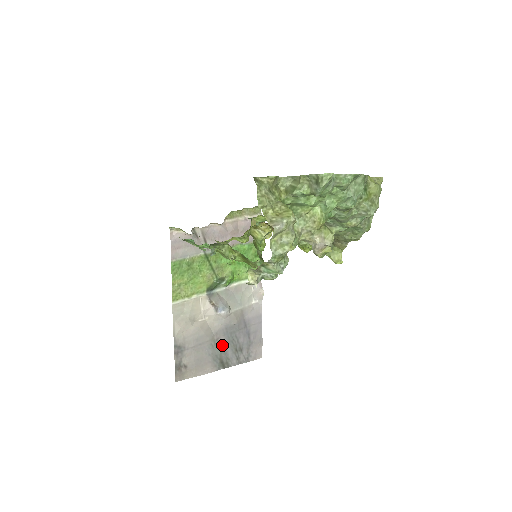
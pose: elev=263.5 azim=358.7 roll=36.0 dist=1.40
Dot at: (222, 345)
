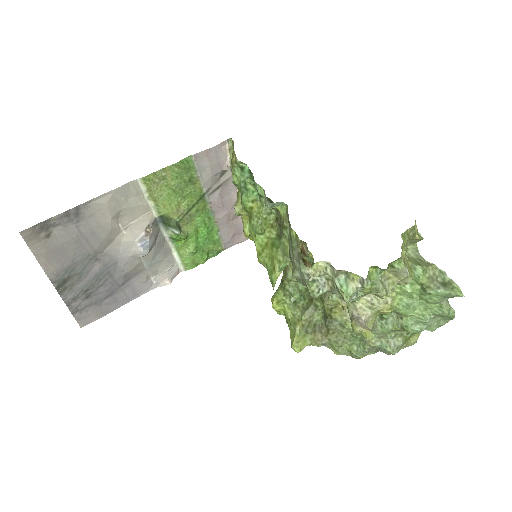
Dot at: (90, 269)
